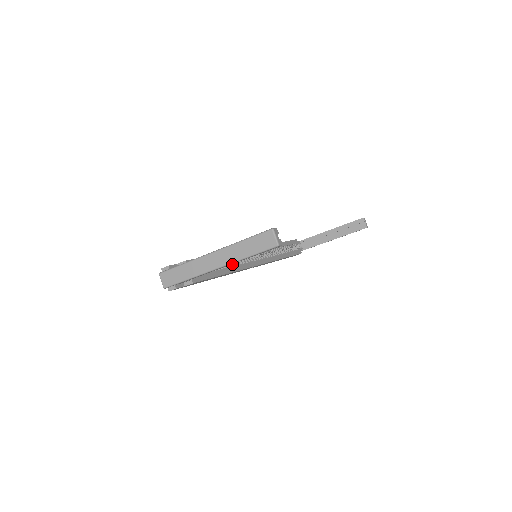
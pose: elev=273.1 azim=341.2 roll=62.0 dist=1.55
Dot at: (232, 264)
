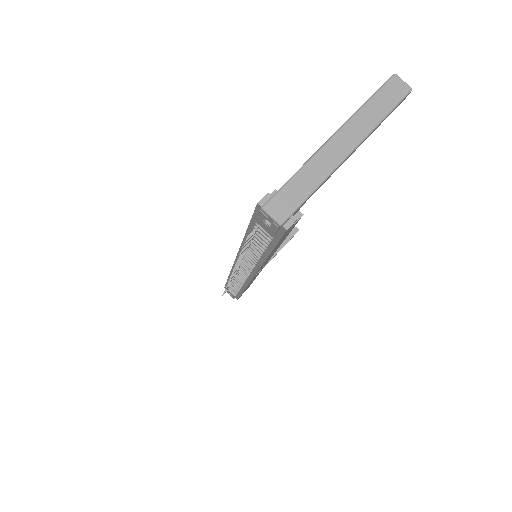
Dot at: occluded
